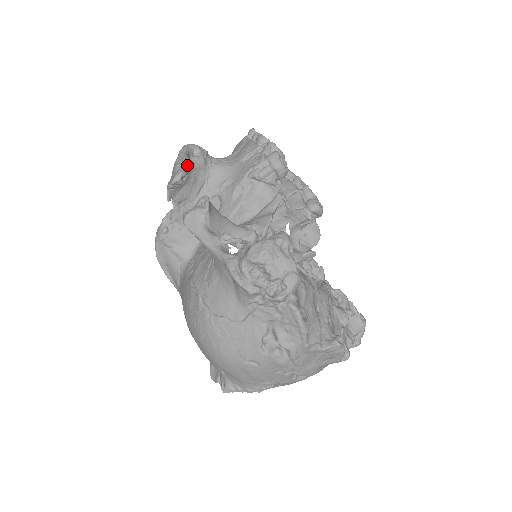
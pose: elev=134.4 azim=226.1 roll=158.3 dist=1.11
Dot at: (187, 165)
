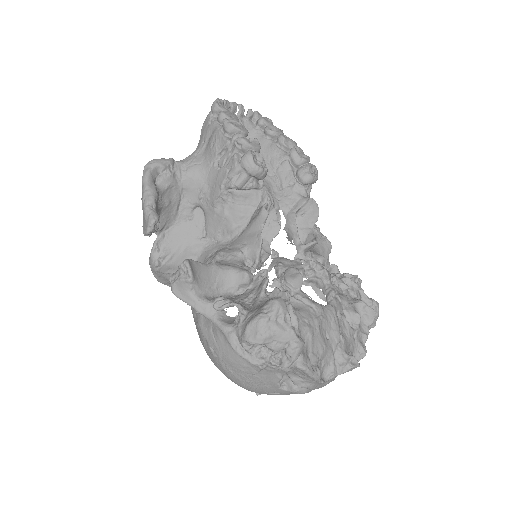
Dot at: (155, 201)
